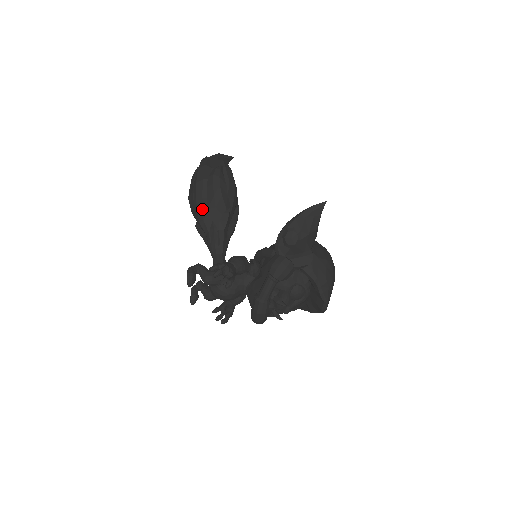
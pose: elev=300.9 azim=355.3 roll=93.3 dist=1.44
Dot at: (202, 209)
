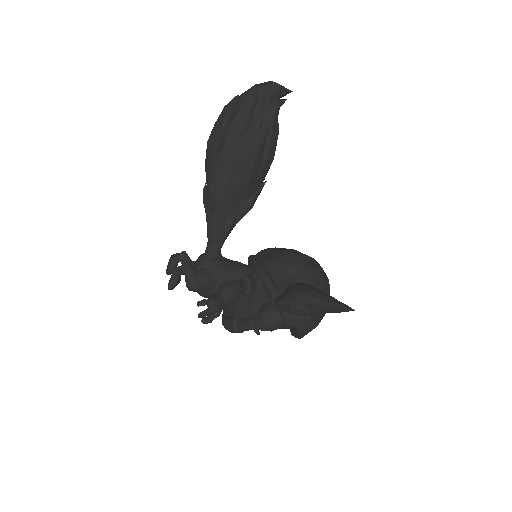
Dot at: (218, 183)
